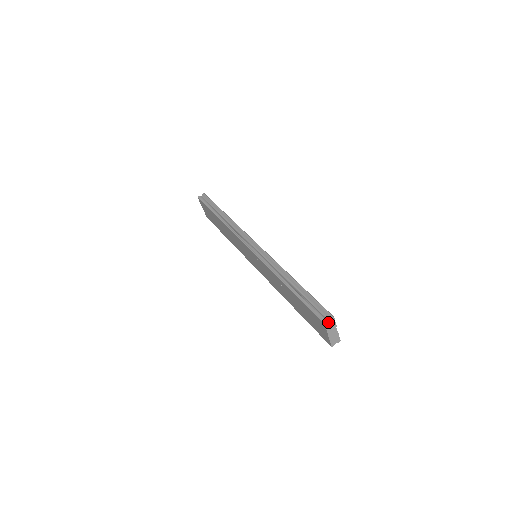
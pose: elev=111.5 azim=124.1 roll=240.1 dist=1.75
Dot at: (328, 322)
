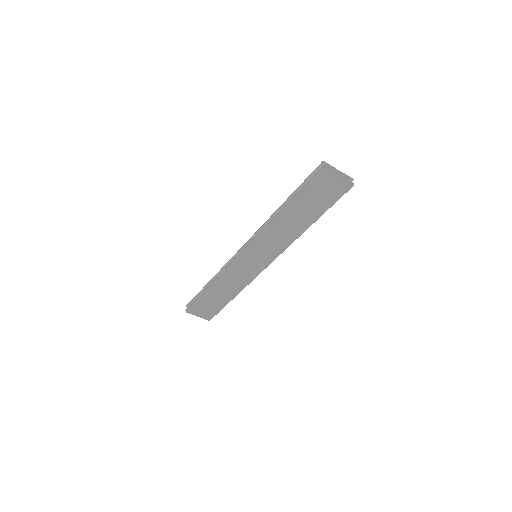
Dot at: (325, 166)
